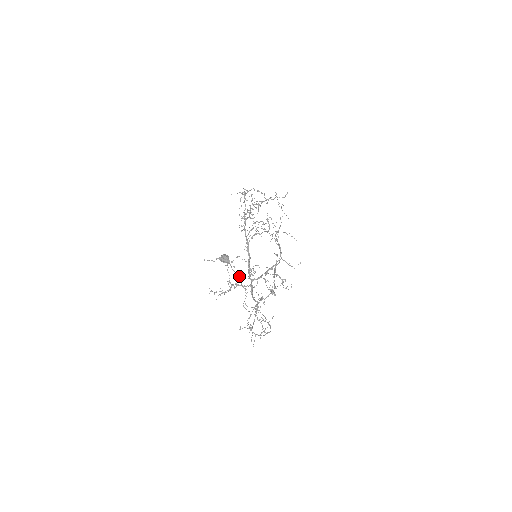
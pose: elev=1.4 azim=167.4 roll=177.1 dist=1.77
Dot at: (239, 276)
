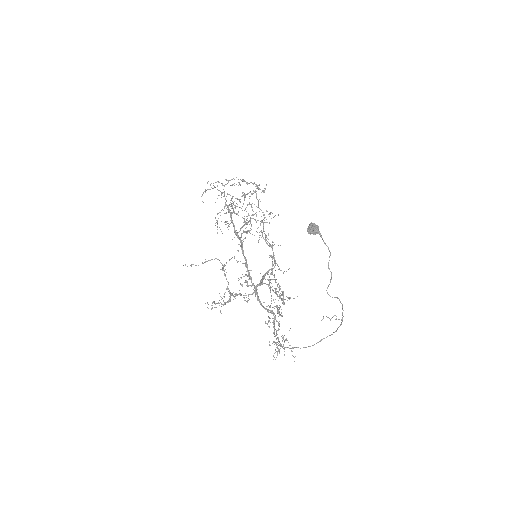
Dot at: (330, 252)
